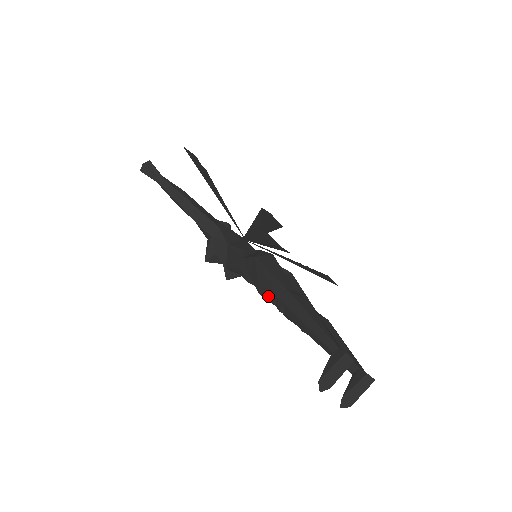
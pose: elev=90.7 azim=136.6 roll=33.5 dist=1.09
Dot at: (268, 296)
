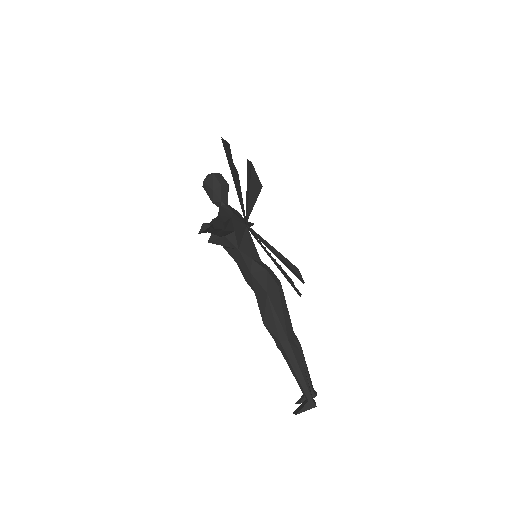
Dot at: (272, 333)
